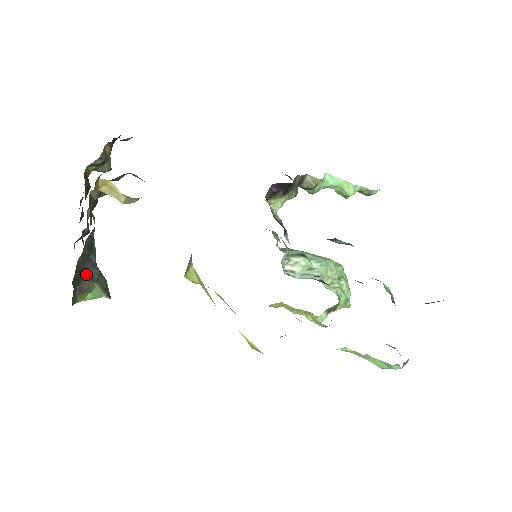
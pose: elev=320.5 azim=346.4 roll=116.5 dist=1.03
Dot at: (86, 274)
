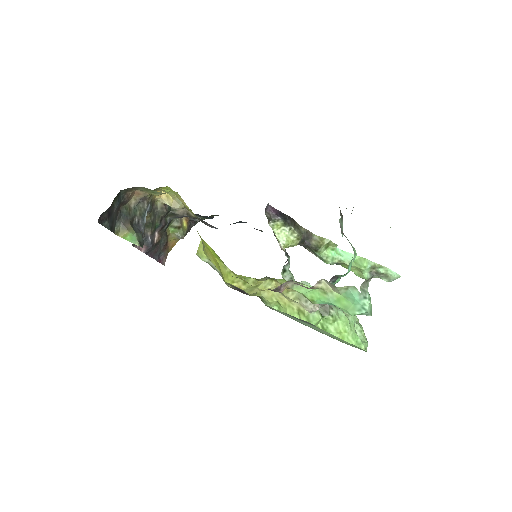
Dot at: (132, 226)
